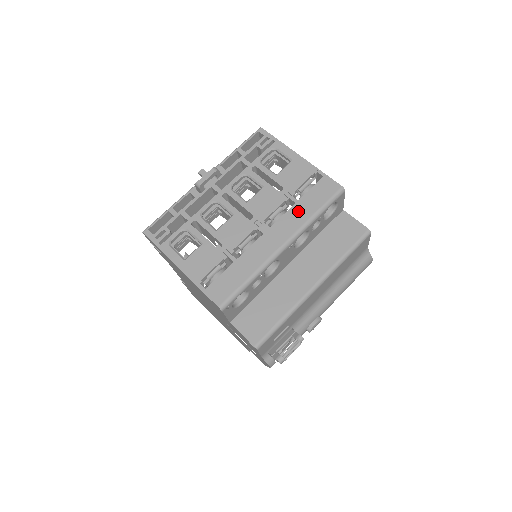
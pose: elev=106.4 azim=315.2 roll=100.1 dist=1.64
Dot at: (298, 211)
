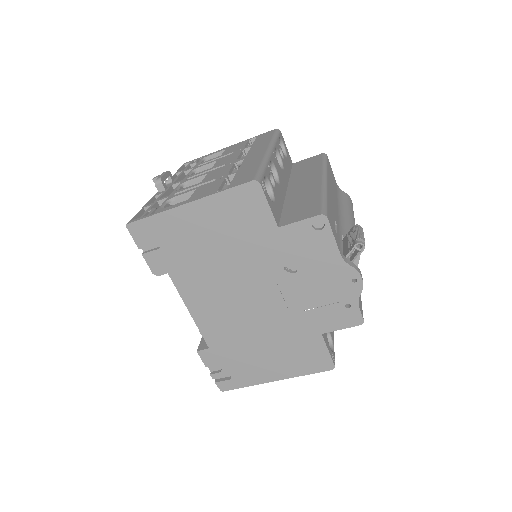
Dot at: (258, 145)
